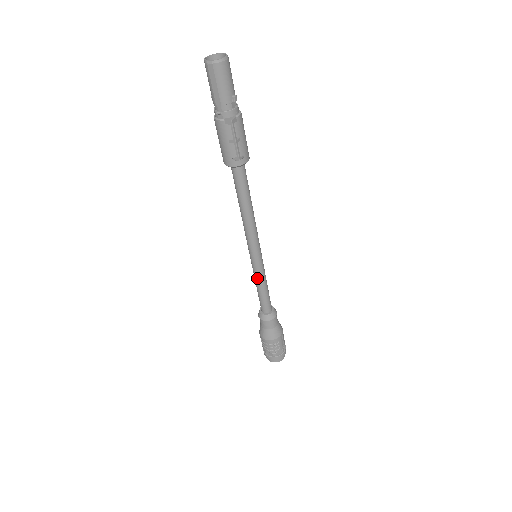
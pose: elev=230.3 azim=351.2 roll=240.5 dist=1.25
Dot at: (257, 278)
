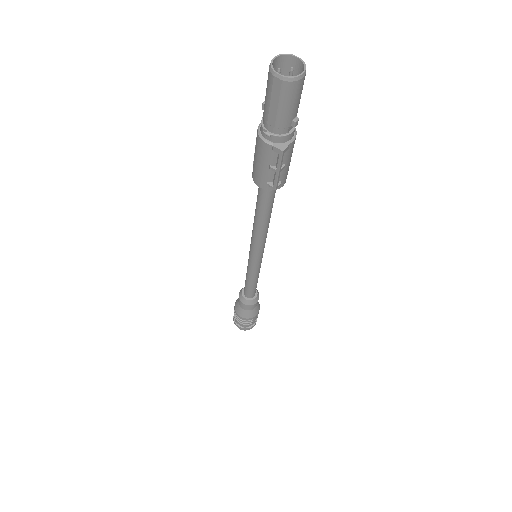
Dot at: (250, 274)
